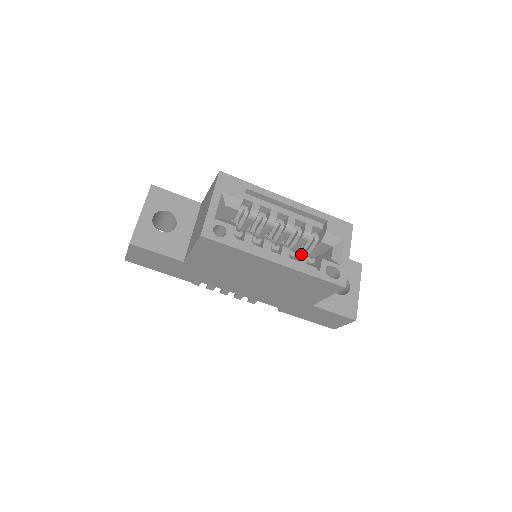
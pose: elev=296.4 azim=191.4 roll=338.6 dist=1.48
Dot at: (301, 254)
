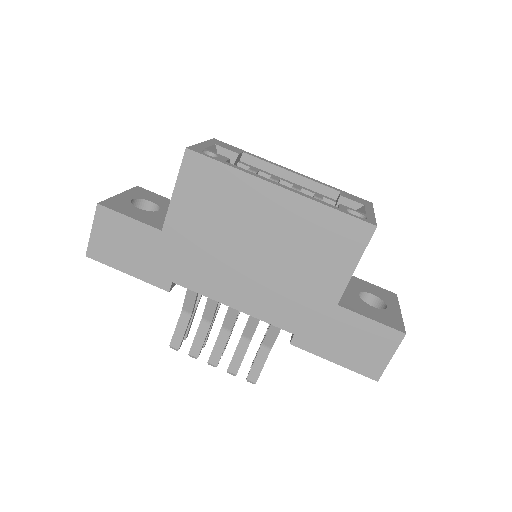
Dot at: occluded
